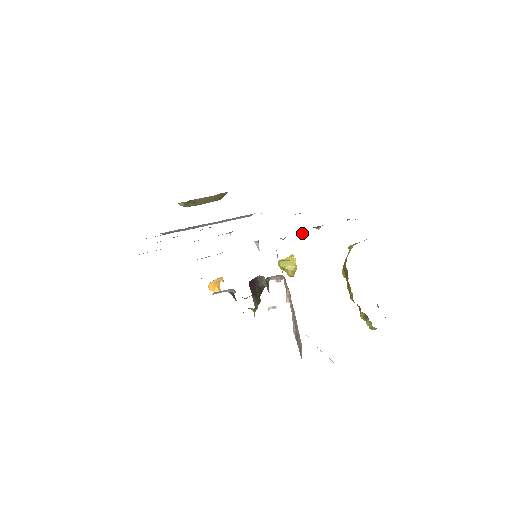
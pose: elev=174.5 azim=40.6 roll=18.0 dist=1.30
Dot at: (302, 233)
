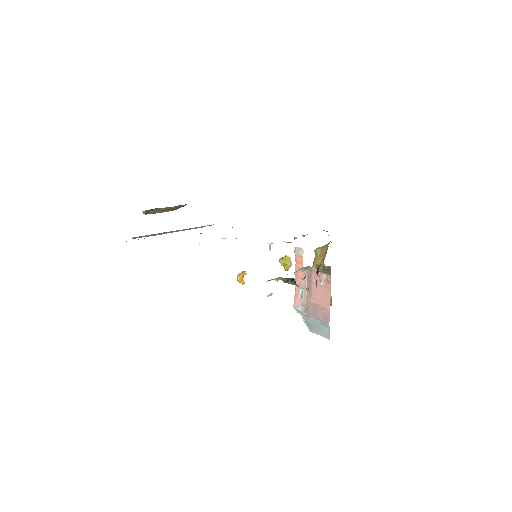
Dot at: (294, 239)
